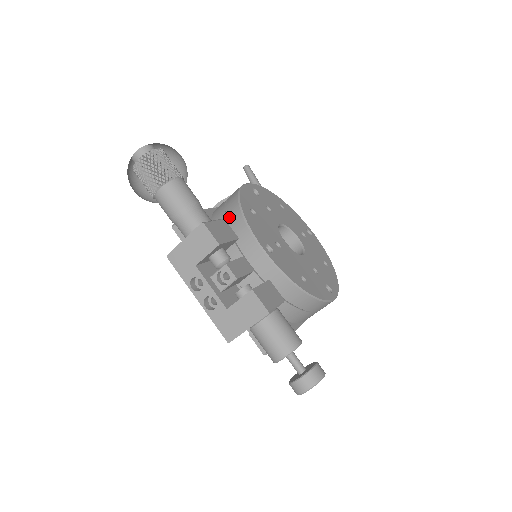
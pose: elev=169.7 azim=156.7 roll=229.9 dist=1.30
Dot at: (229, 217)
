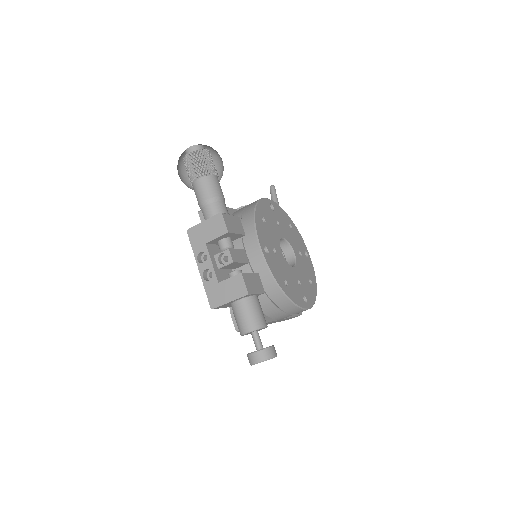
Dot at: (244, 217)
